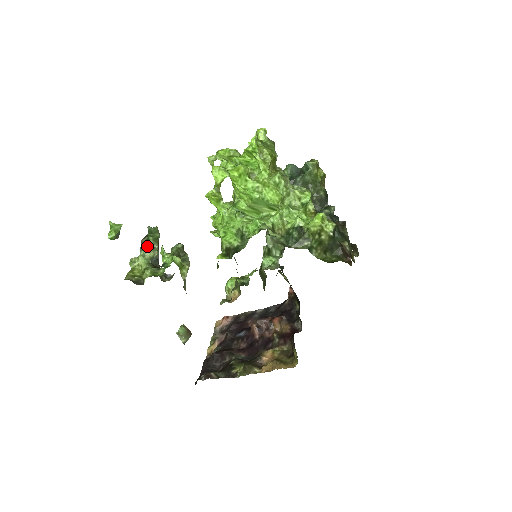
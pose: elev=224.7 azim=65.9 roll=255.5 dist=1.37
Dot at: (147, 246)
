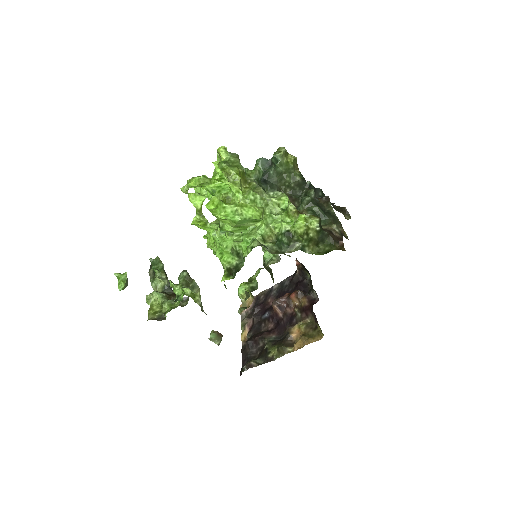
Dot at: (156, 277)
